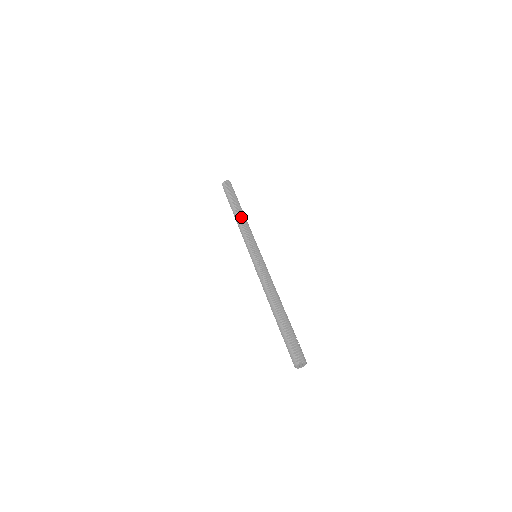
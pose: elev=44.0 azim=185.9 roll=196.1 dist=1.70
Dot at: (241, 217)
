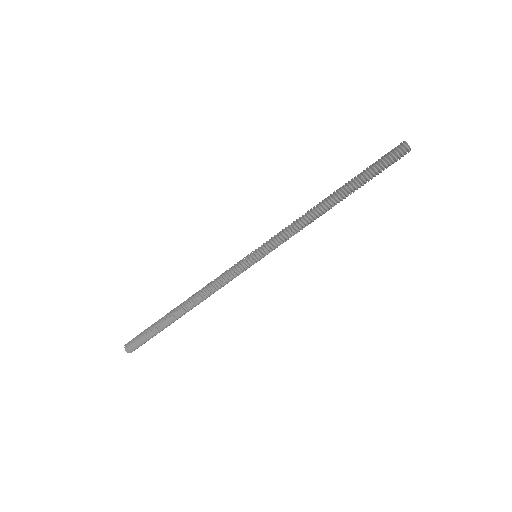
Dot at: (193, 295)
